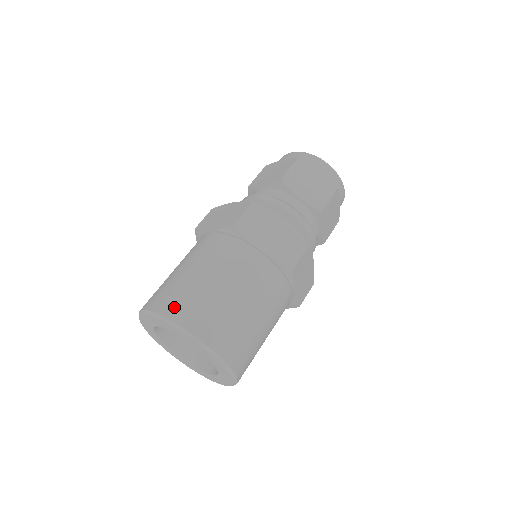
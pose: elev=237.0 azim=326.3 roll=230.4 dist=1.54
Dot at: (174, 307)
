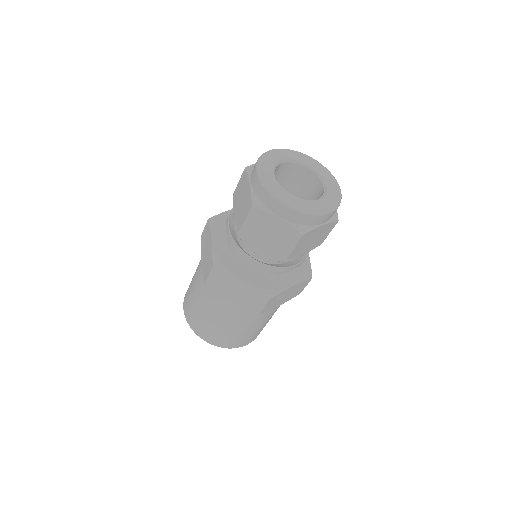
Dot at: (191, 321)
